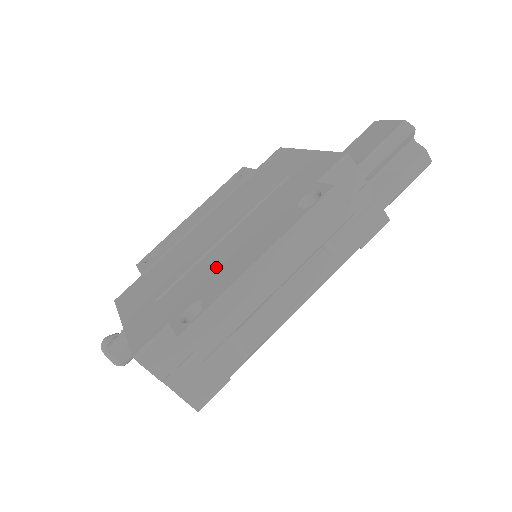
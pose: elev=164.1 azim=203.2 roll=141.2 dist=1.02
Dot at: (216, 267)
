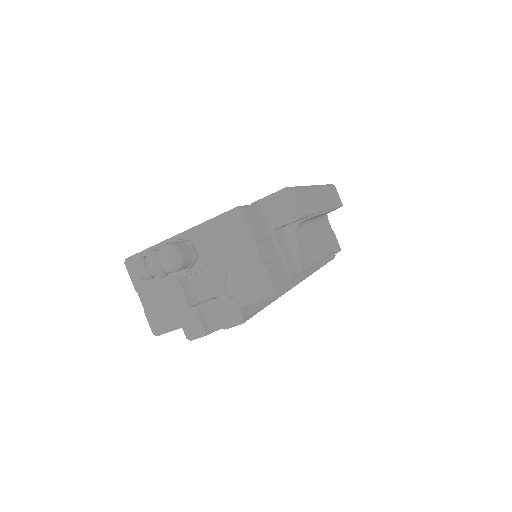
Dot at: occluded
